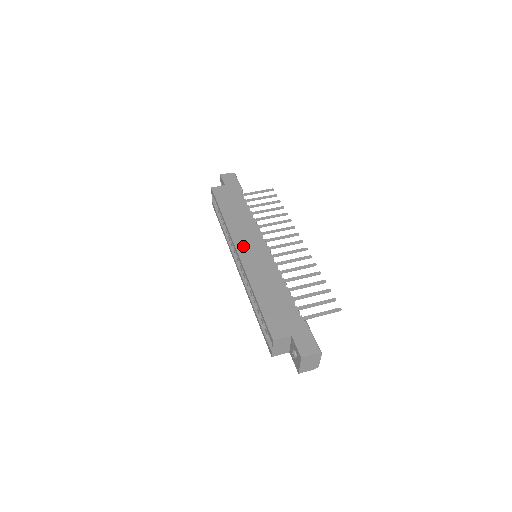
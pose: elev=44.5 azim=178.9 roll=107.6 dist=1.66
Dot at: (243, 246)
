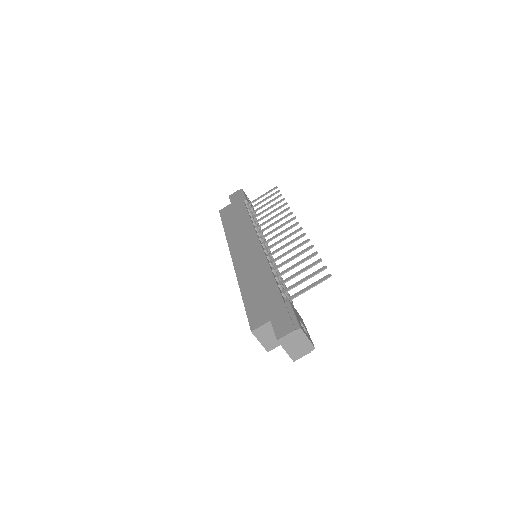
Dot at: (237, 250)
